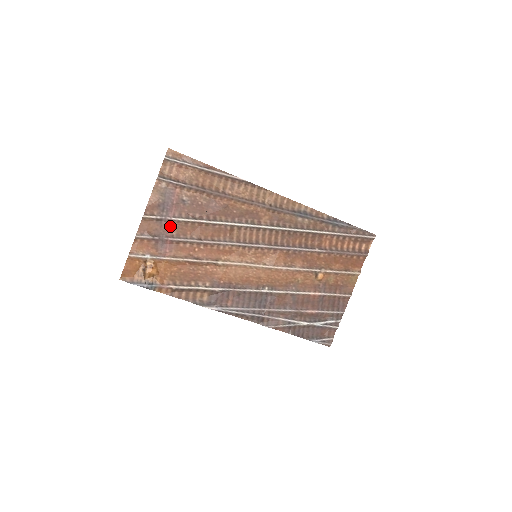
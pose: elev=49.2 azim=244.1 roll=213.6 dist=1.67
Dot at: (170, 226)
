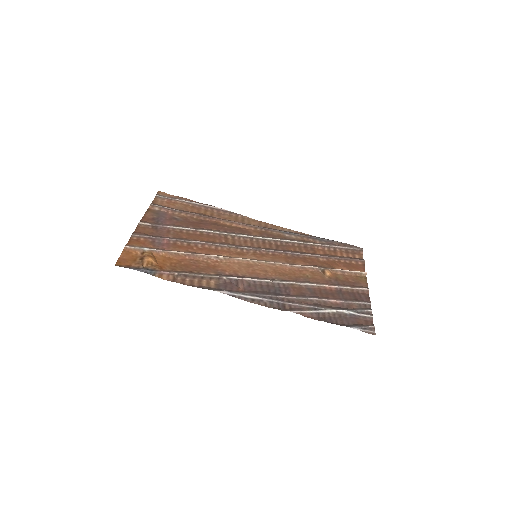
Dot at: (166, 232)
